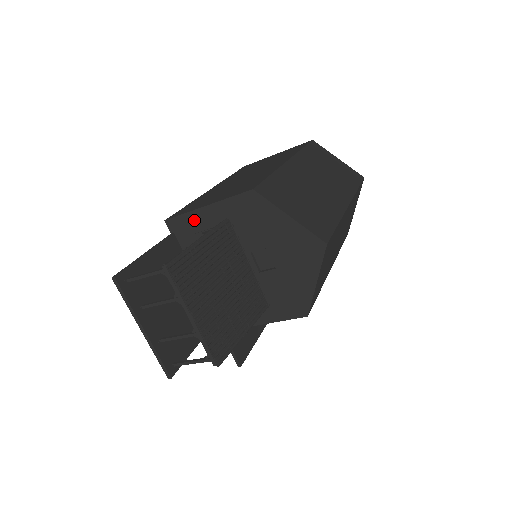
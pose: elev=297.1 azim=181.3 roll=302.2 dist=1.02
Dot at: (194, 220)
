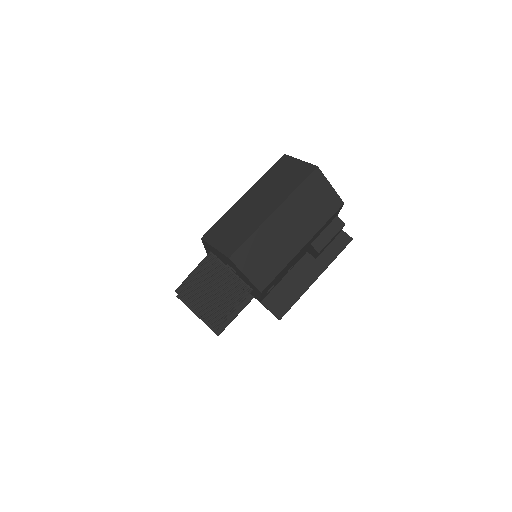
Dot at: occluded
